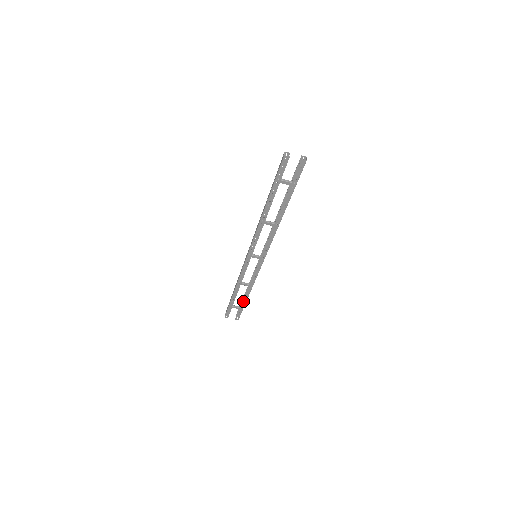
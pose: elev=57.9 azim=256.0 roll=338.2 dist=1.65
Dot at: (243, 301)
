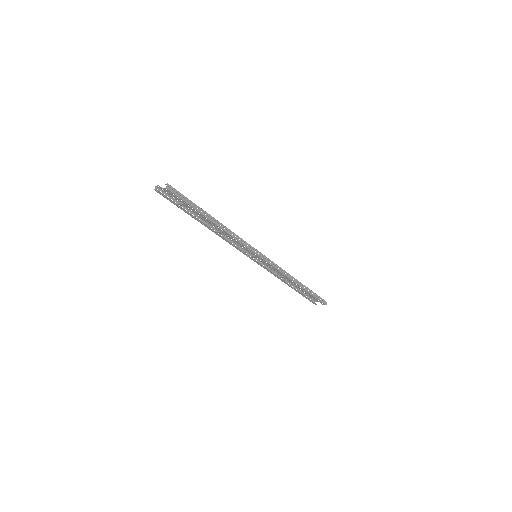
Dot at: (304, 290)
